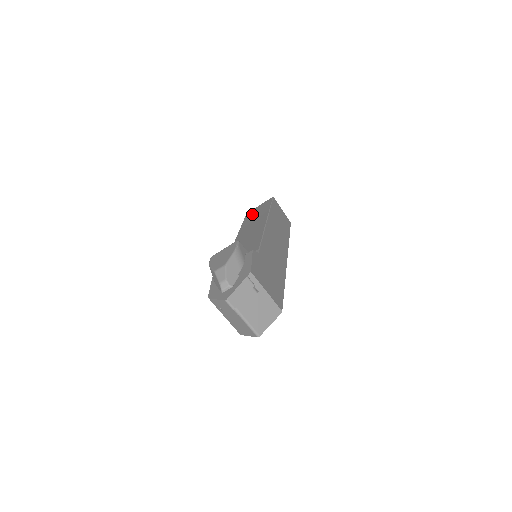
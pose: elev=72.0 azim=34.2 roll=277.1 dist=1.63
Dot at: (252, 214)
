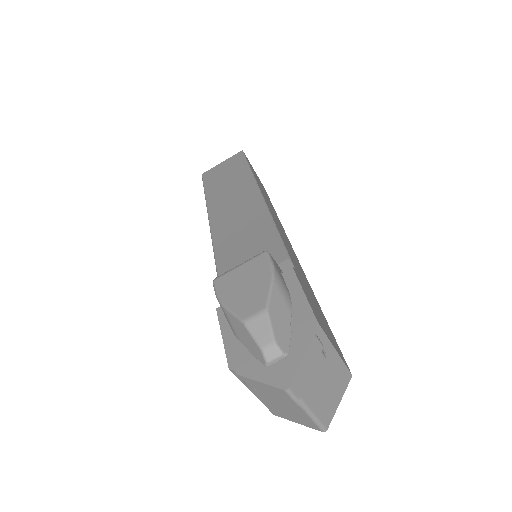
Dot at: (217, 177)
